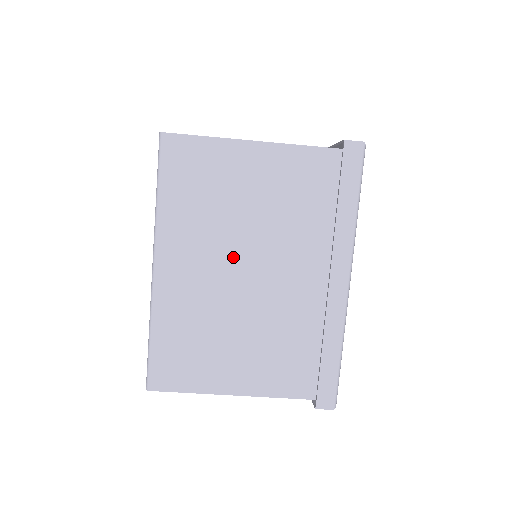
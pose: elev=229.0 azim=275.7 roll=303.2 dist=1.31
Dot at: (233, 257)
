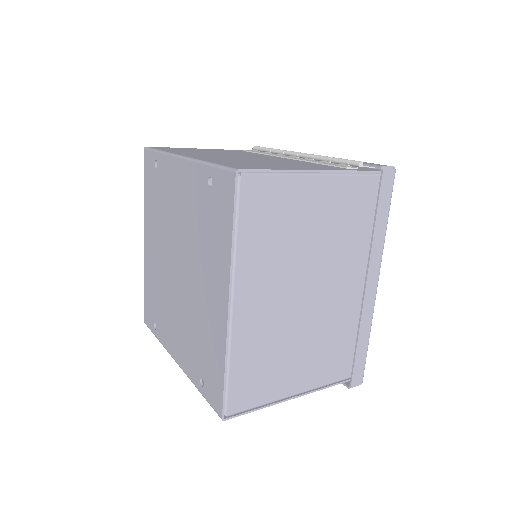
Dot at: occluded
